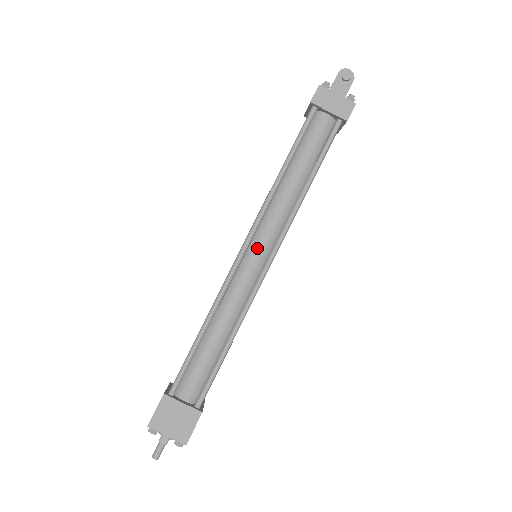
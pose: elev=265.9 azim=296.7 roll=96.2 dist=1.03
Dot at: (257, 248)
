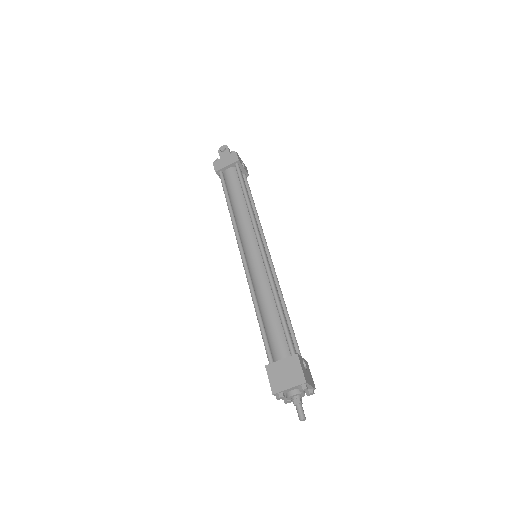
Dot at: (249, 248)
